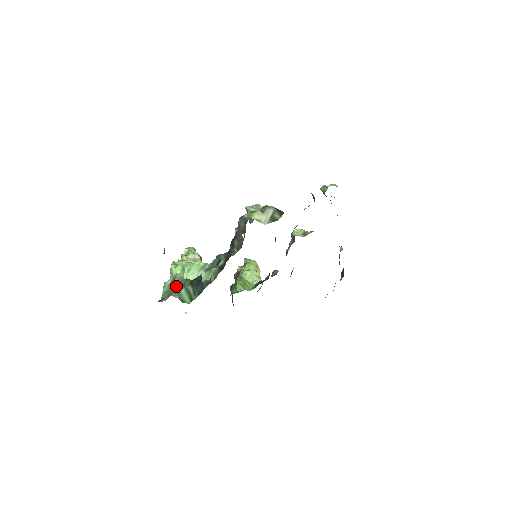
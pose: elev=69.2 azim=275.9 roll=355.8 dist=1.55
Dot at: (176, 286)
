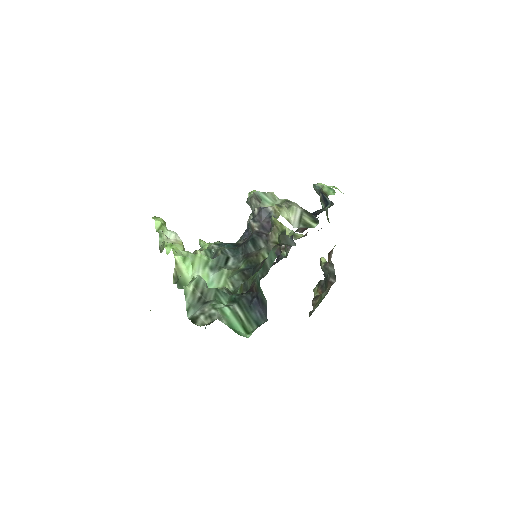
Dot at: (204, 297)
